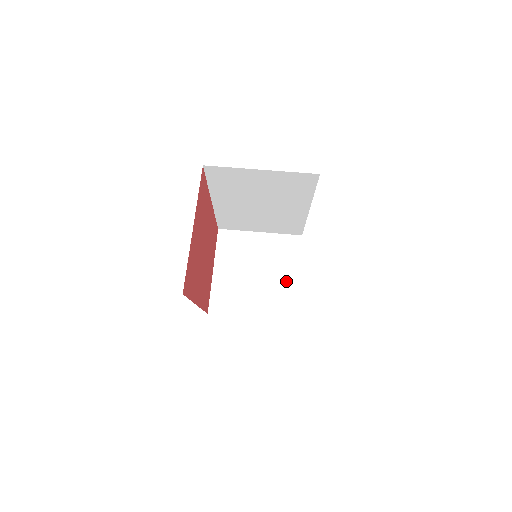
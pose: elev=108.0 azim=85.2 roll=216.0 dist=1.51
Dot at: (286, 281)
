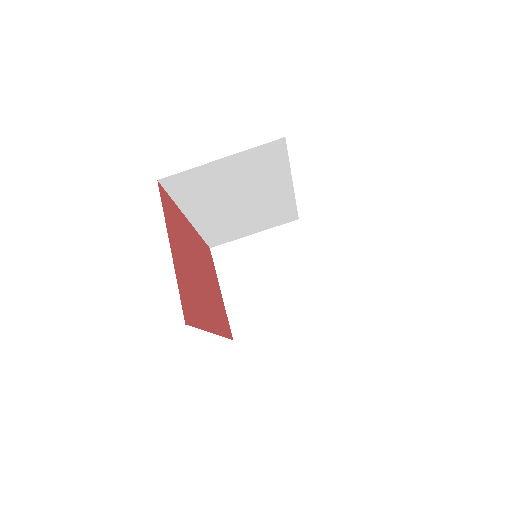
Dot at: (301, 273)
